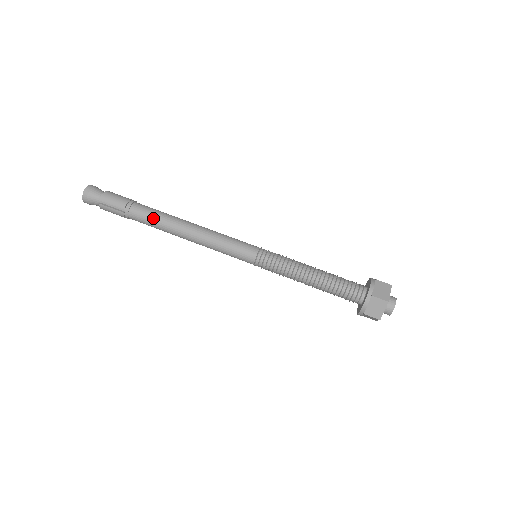
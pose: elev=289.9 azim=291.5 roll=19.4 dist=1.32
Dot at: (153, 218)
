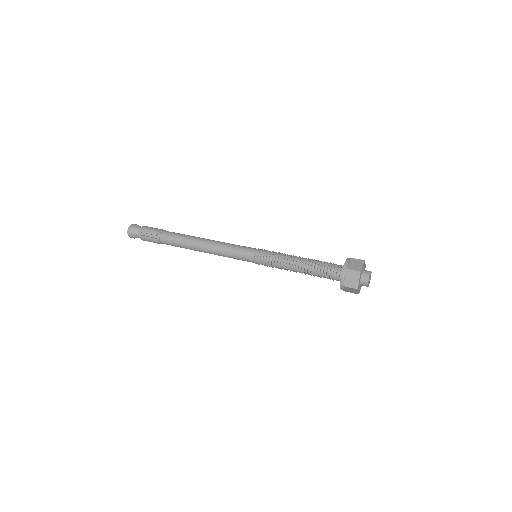
Dot at: (177, 239)
